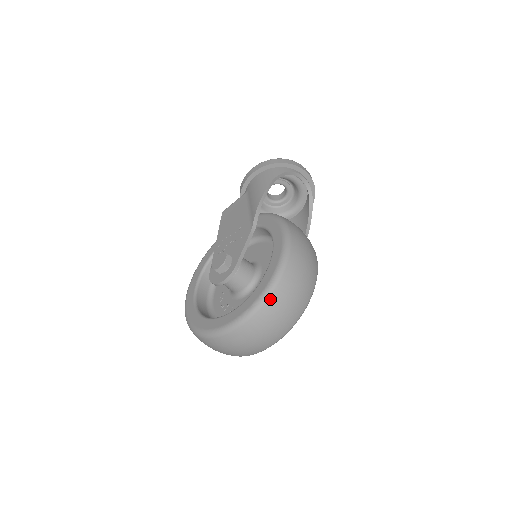
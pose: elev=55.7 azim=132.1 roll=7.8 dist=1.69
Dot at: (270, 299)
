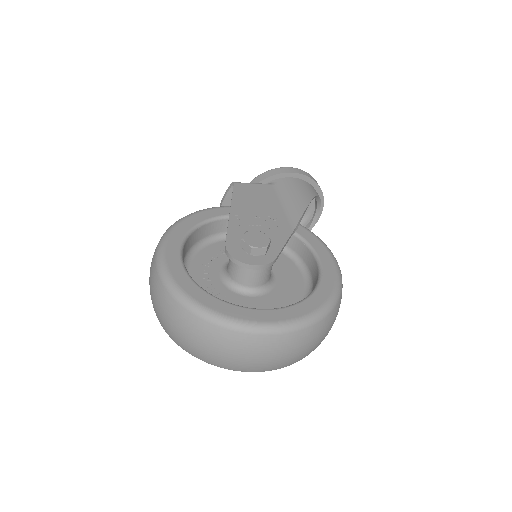
Dot at: (320, 323)
